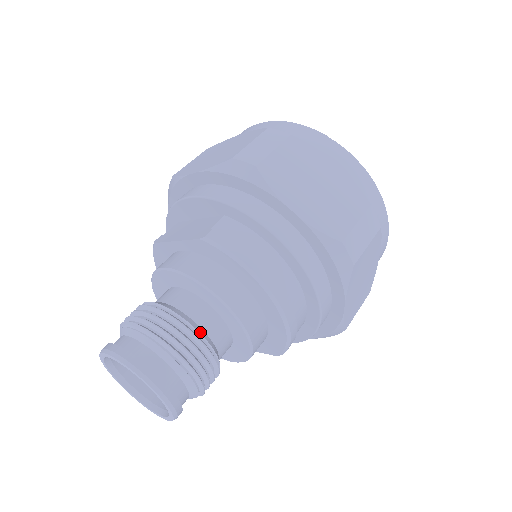
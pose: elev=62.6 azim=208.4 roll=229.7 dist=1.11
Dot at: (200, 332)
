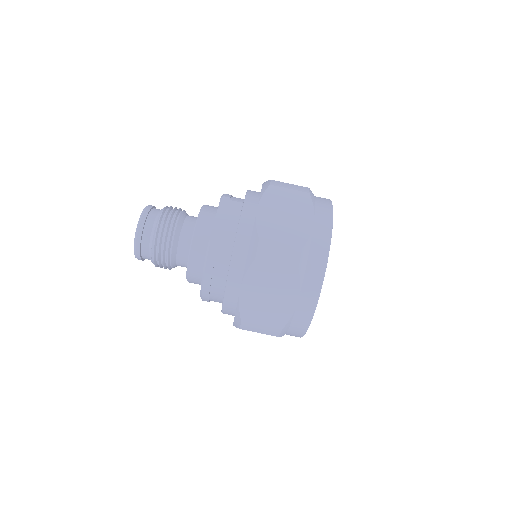
Dot at: (172, 257)
